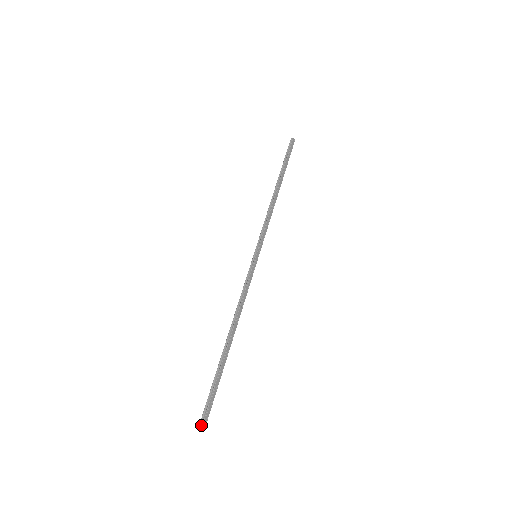
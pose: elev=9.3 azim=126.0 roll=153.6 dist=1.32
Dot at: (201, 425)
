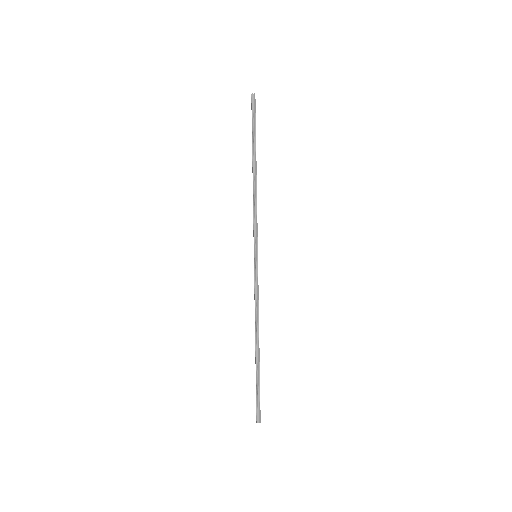
Dot at: (260, 422)
